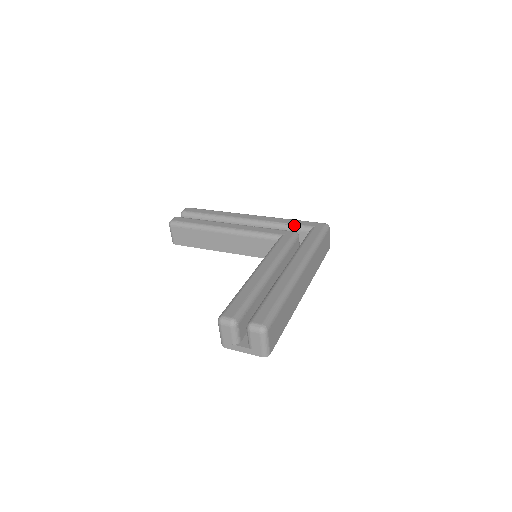
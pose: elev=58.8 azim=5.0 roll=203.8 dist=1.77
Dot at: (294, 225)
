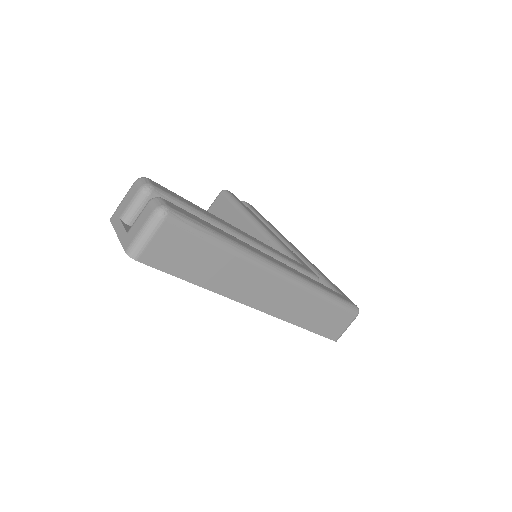
Dot at: (324, 278)
